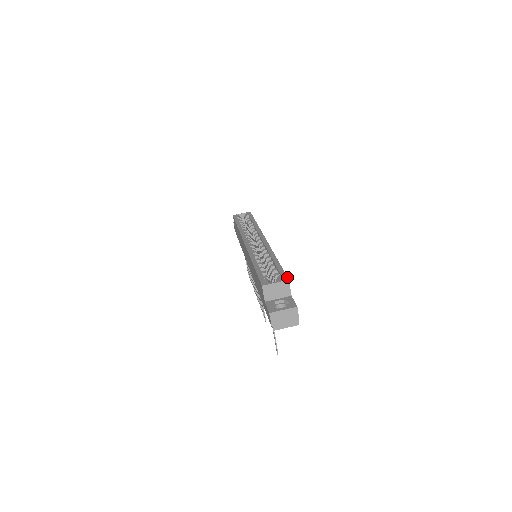
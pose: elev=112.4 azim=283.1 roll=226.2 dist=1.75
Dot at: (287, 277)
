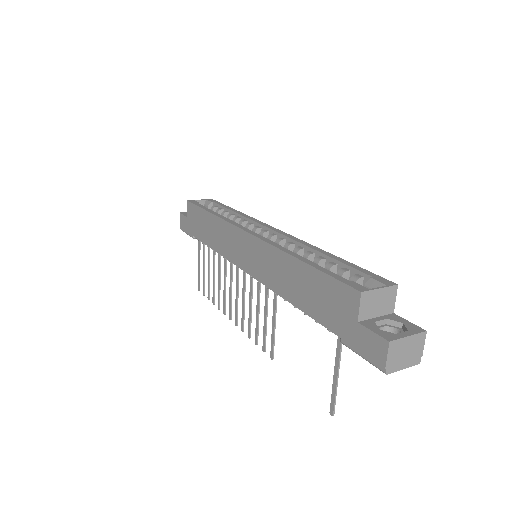
Dot at: occluded
